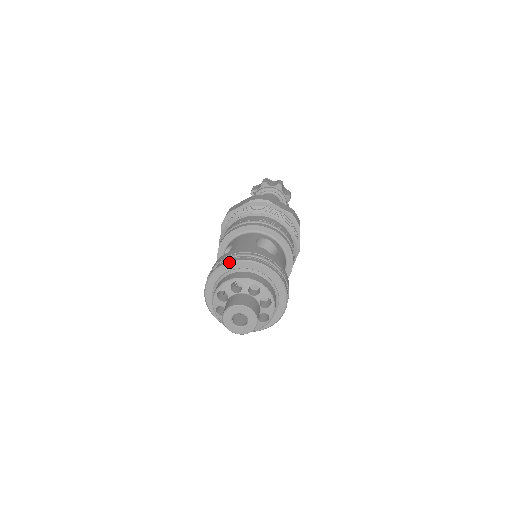
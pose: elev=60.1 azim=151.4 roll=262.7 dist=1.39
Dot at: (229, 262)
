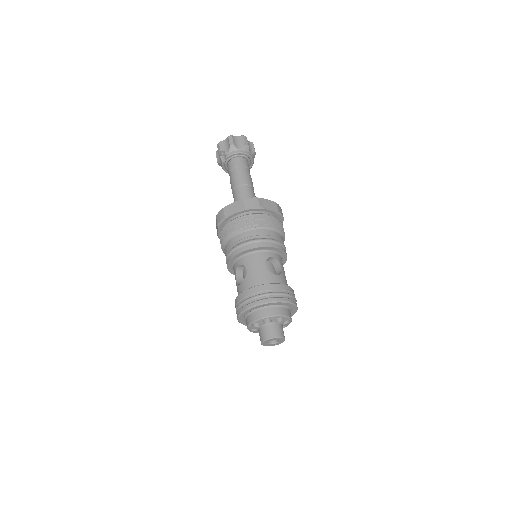
Dot at: (259, 304)
